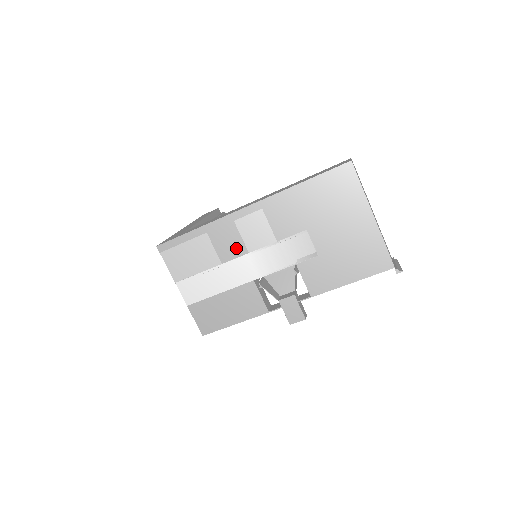
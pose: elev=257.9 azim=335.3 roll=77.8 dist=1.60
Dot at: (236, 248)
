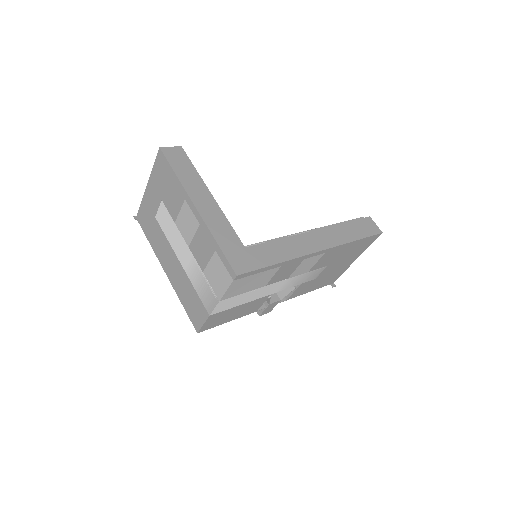
Dot at: (285, 276)
